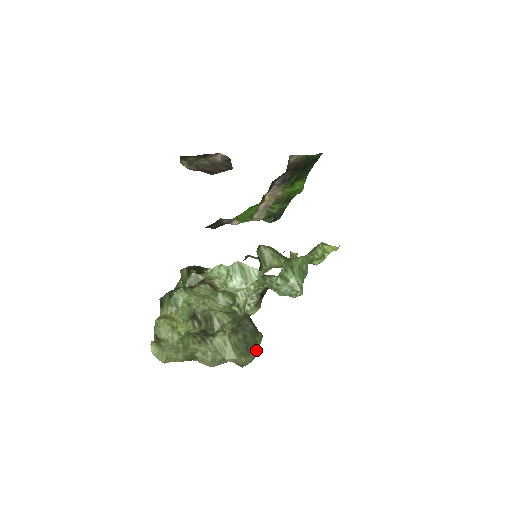
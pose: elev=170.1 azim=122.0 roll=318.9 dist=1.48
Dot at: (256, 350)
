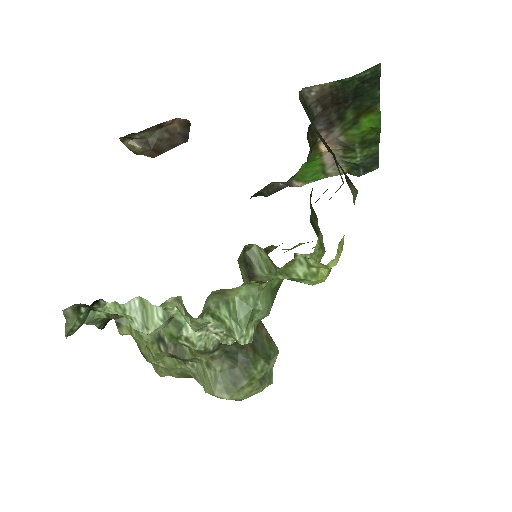
Dot at: (257, 383)
